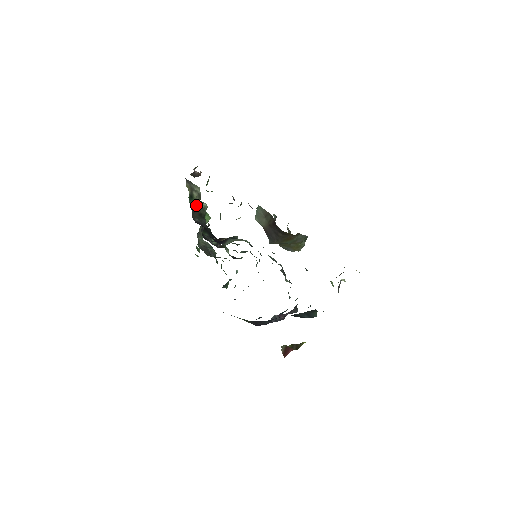
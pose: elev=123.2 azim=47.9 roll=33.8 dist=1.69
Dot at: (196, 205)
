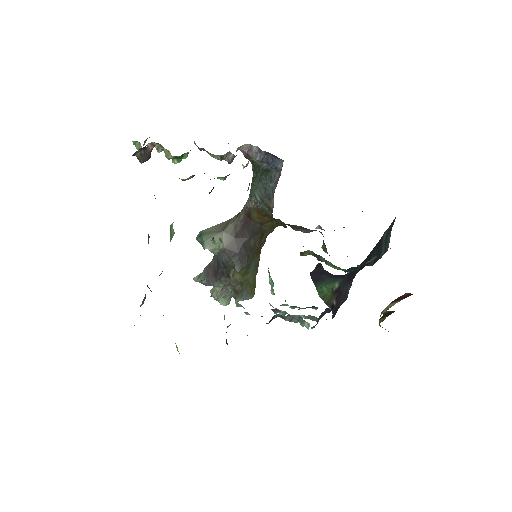
Dot at: occluded
